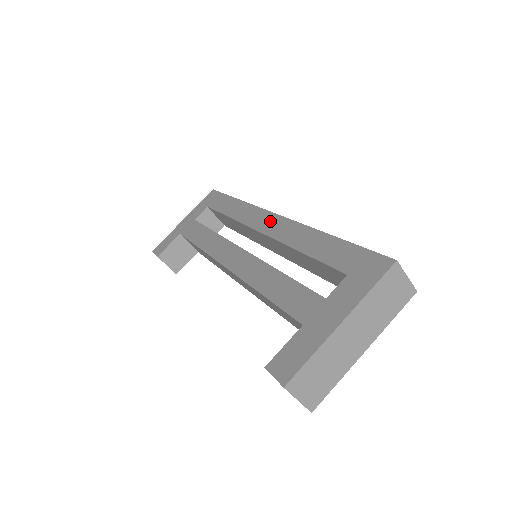
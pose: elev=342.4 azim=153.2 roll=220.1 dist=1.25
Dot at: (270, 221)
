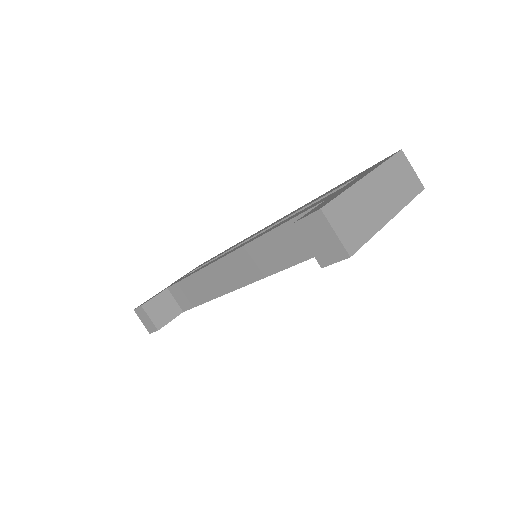
Dot at: (269, 225)
